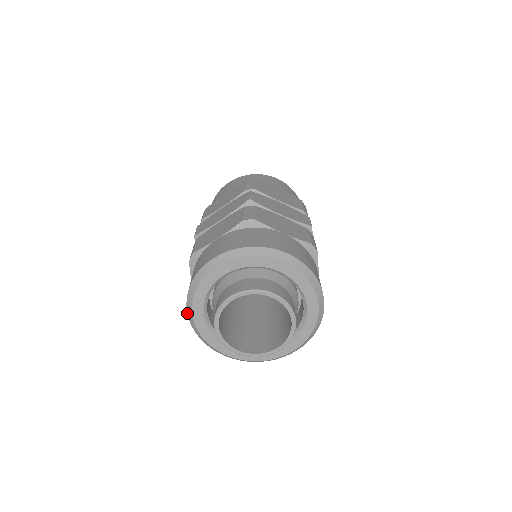
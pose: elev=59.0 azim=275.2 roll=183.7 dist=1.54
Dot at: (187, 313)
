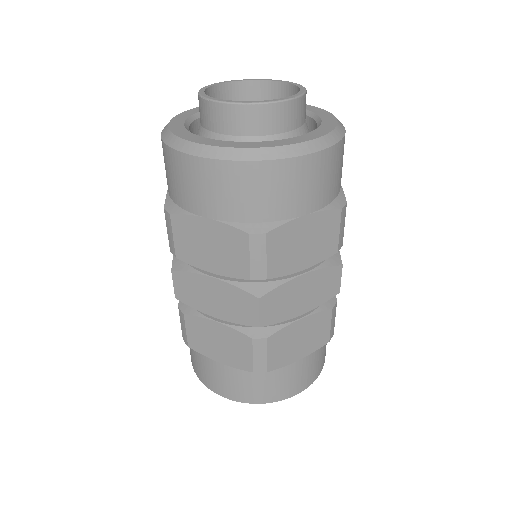
Dot at: (162, 131)
